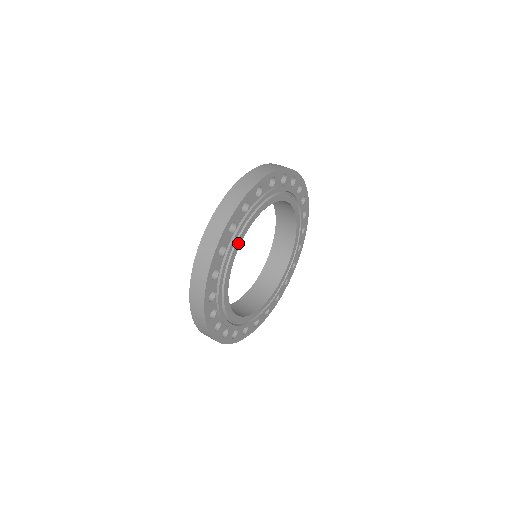
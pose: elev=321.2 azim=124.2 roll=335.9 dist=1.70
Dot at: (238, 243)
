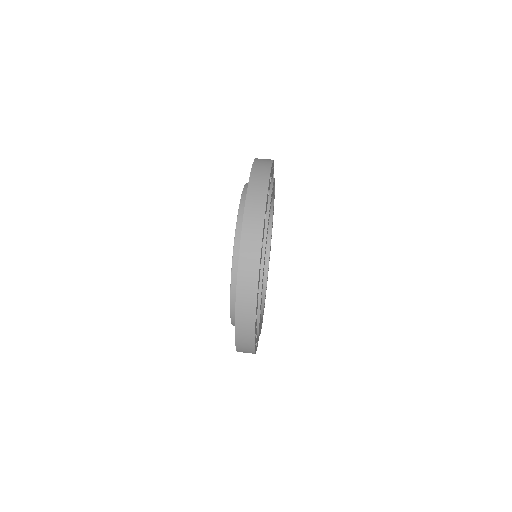
Dot at: occluded
